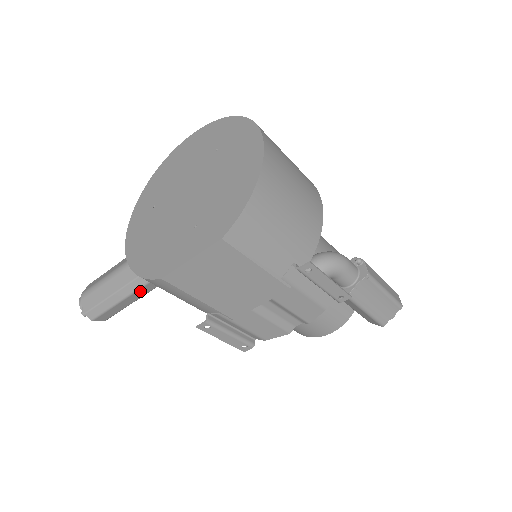
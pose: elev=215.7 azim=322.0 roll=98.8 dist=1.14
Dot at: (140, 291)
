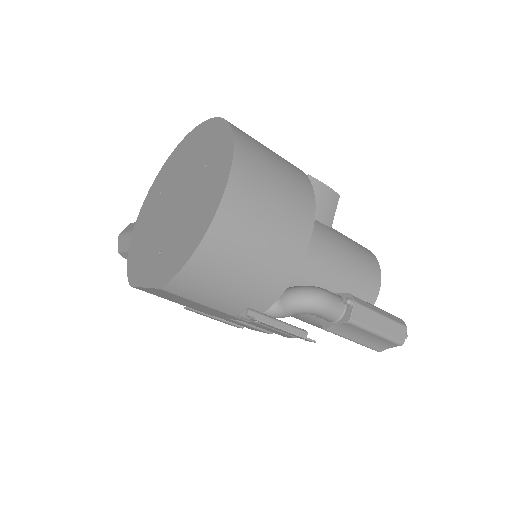
Dot at: occluded
